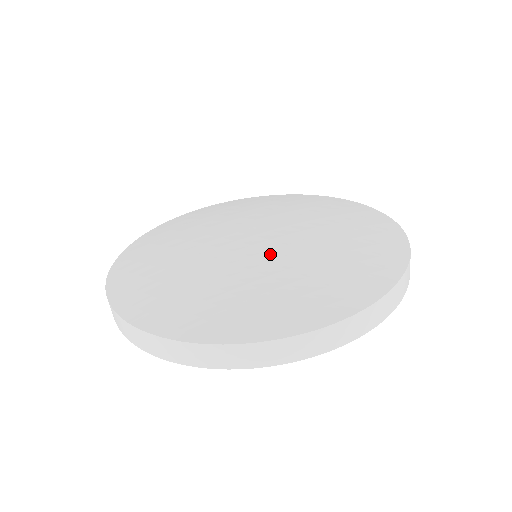
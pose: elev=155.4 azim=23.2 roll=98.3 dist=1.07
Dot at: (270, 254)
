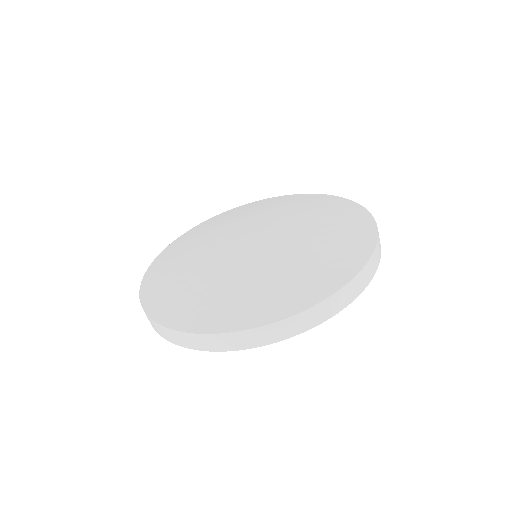
Dot at: (254, 259)
